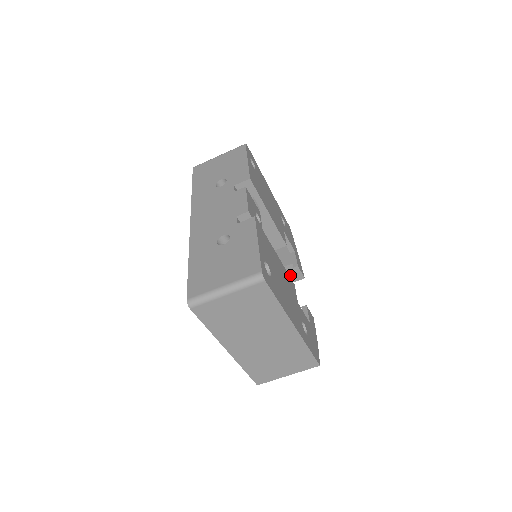
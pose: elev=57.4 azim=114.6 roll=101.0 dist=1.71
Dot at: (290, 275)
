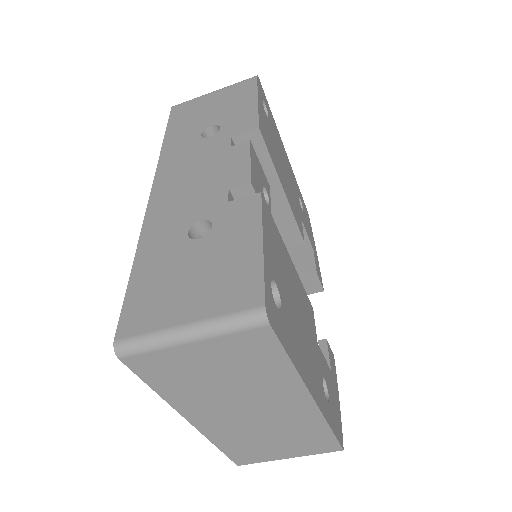
Dot at: (303, 284)
